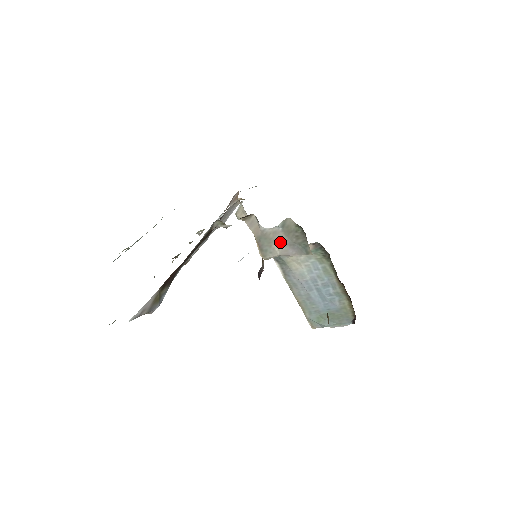
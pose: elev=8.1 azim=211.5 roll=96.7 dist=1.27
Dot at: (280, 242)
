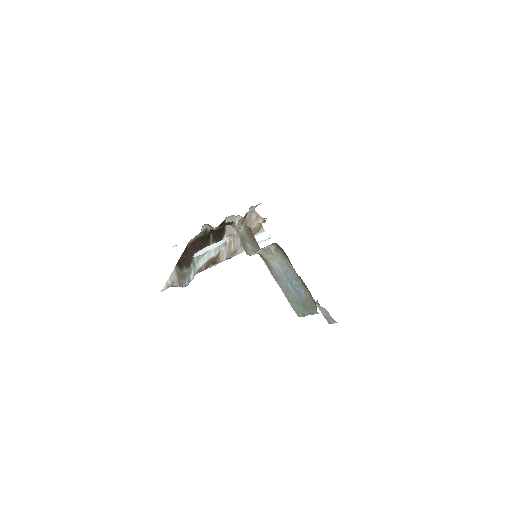
Dot at: (248, 241)
